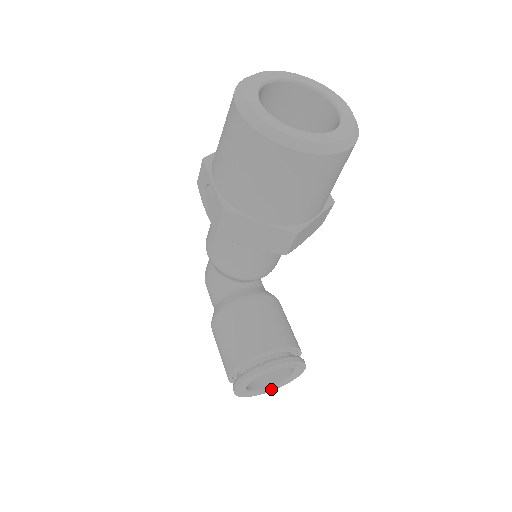
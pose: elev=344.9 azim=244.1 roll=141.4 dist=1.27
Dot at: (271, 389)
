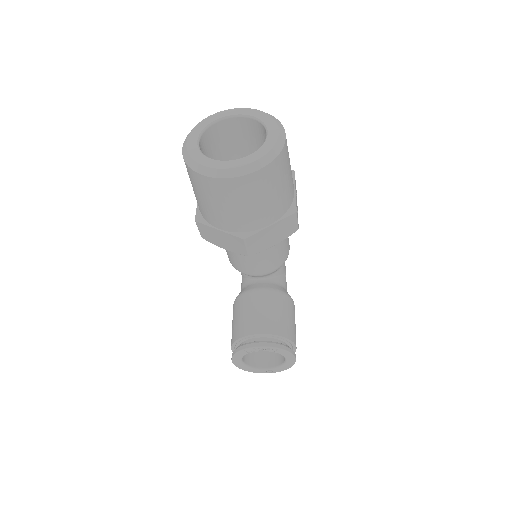
Dot at: (275, 370)
